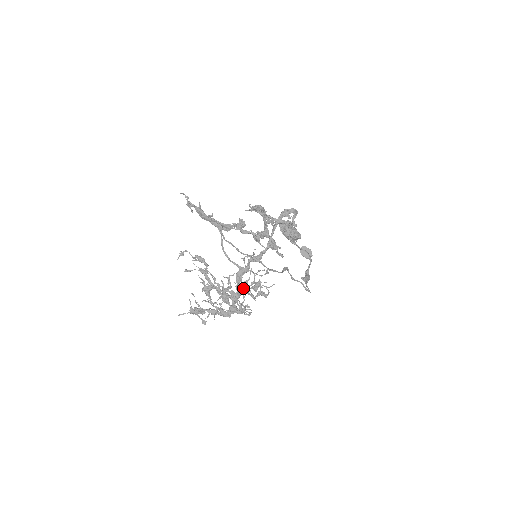
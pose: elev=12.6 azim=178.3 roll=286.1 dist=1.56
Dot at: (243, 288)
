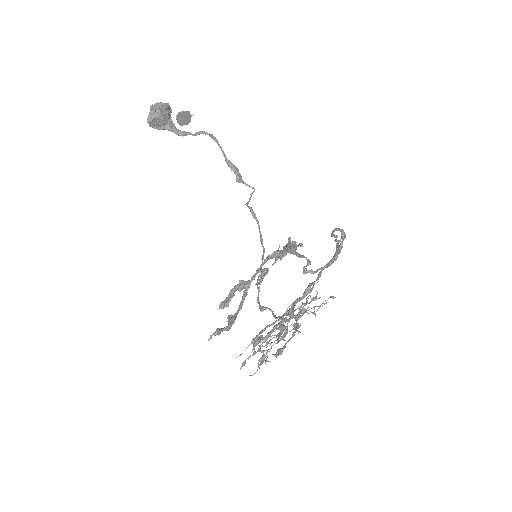
Dot at: occluded
